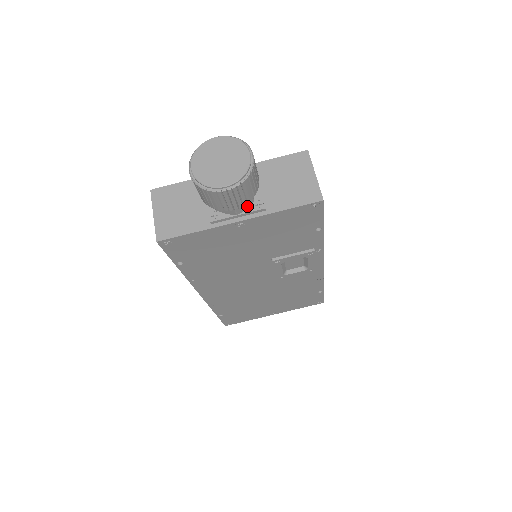
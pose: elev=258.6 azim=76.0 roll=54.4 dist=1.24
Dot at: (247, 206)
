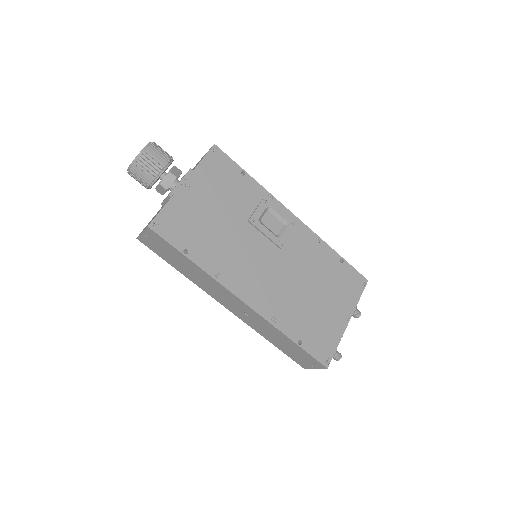
Dot at: (179, 174)
